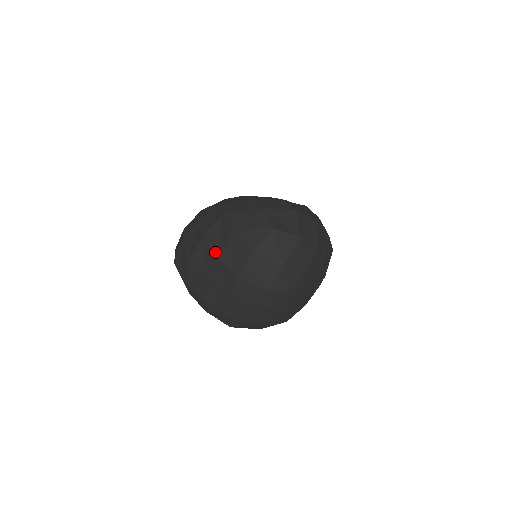
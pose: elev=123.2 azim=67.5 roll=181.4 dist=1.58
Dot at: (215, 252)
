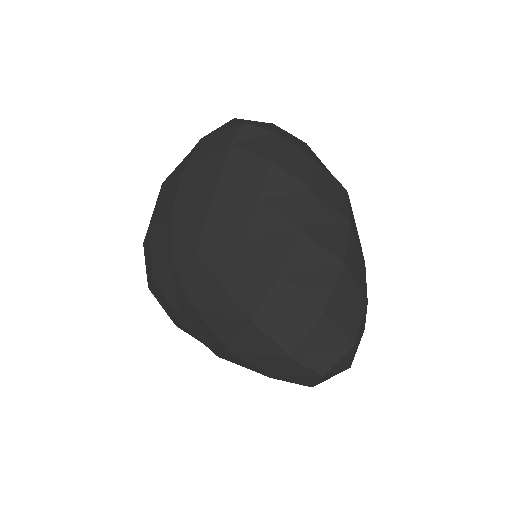
Dot at: occluded
